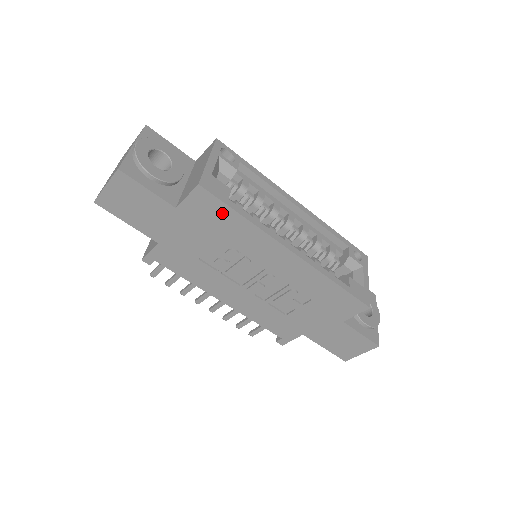
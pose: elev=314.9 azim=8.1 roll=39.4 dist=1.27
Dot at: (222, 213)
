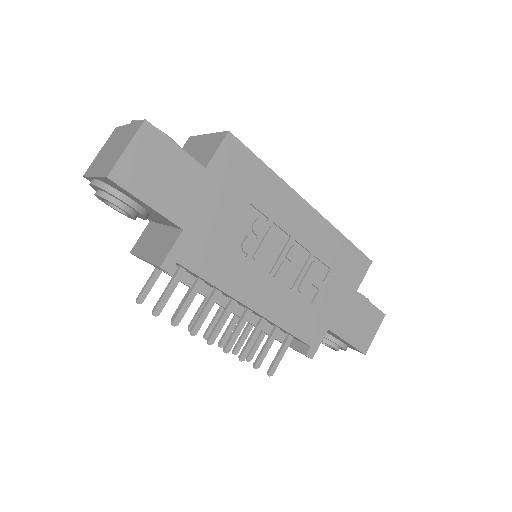
Dot at: (250, 166)
